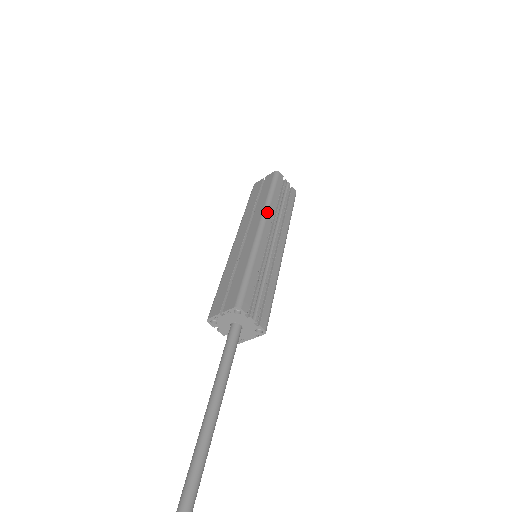
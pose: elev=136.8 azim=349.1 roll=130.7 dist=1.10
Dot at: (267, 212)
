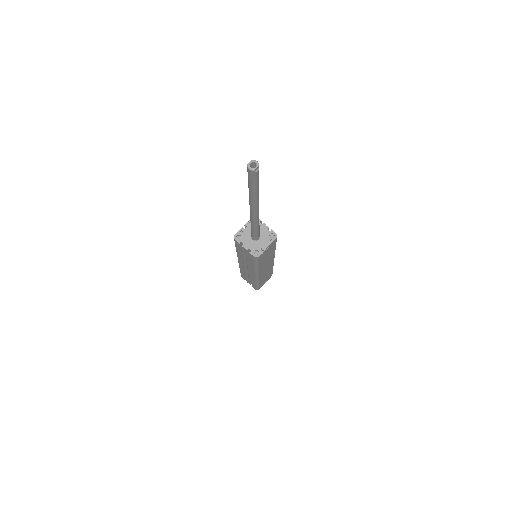
Dot at: occluded
